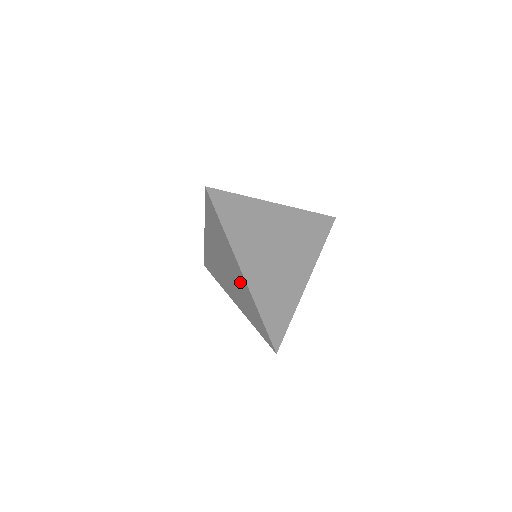
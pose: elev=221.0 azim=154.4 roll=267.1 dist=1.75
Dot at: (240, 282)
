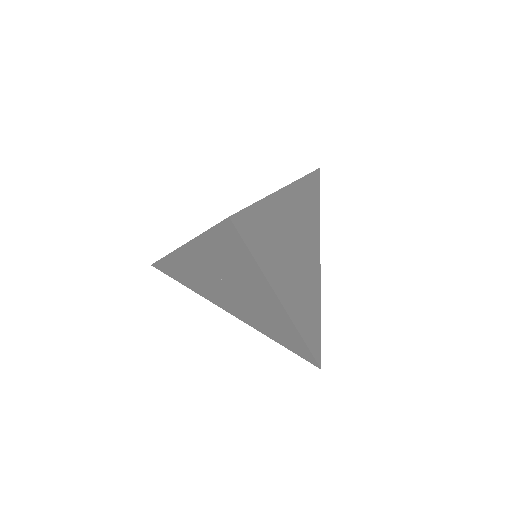
Dot at: (268, 310)
